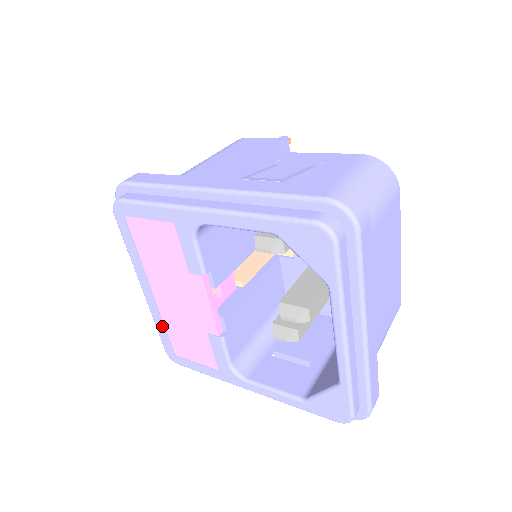
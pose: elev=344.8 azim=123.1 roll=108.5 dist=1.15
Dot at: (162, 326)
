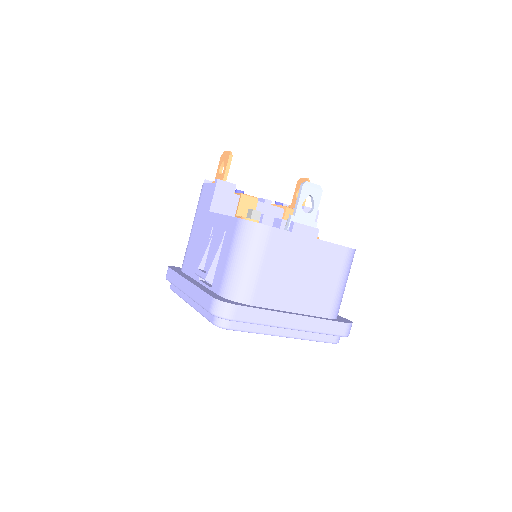
Dot at: occluded
